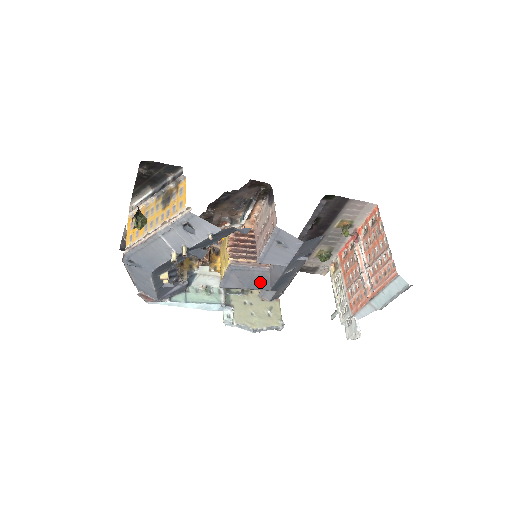
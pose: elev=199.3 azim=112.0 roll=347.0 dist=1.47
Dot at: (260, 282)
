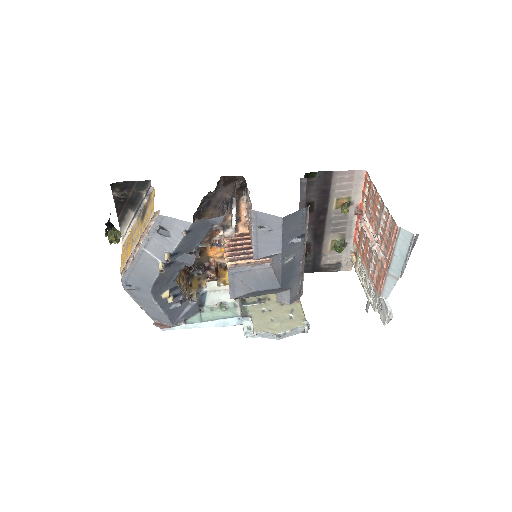
Dot at: (266, 281)
